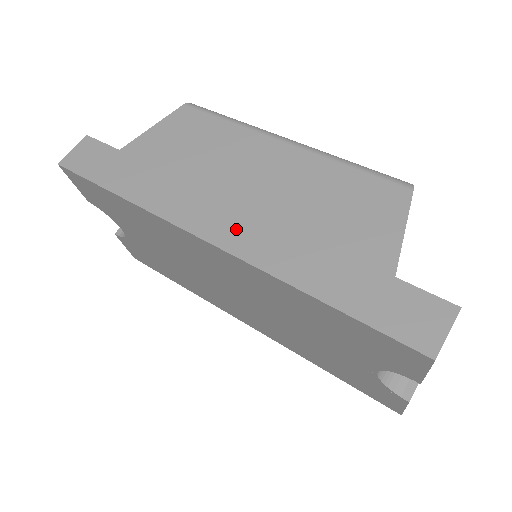
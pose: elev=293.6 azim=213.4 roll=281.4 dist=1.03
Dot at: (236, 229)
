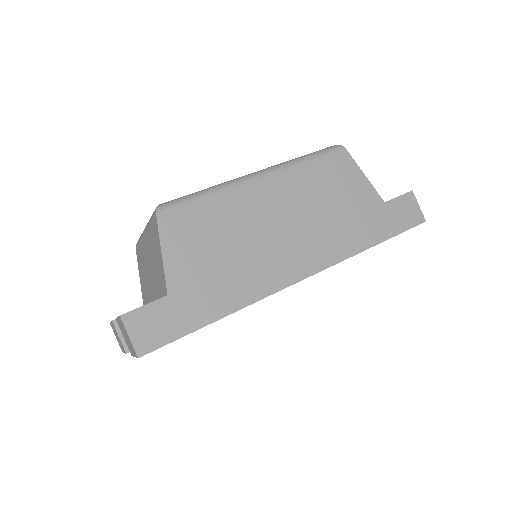
Dot at: (307, 256)
